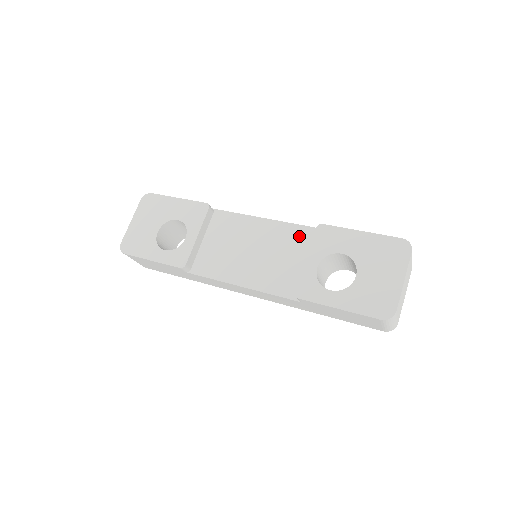
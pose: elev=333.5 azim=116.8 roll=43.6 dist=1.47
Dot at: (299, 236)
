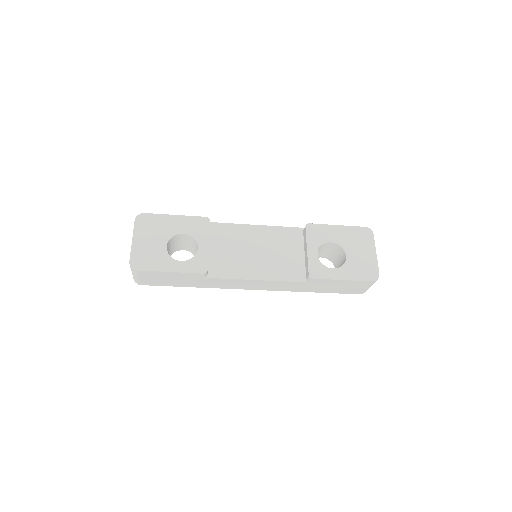
Dot at: (290, 235)
